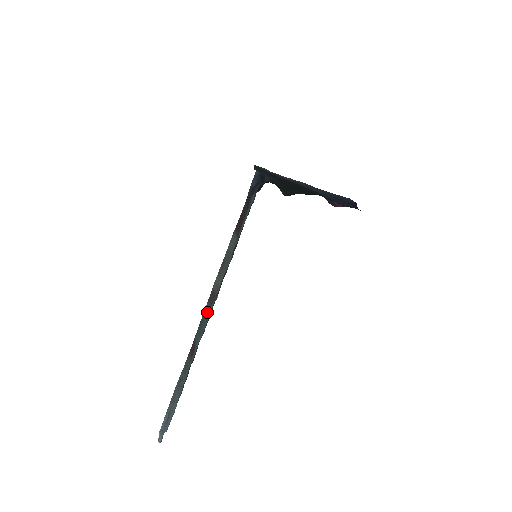
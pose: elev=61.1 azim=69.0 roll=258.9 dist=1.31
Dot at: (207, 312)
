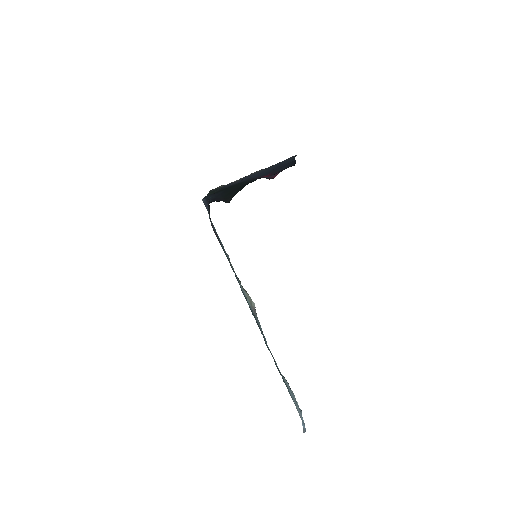
Dot at: occluded
